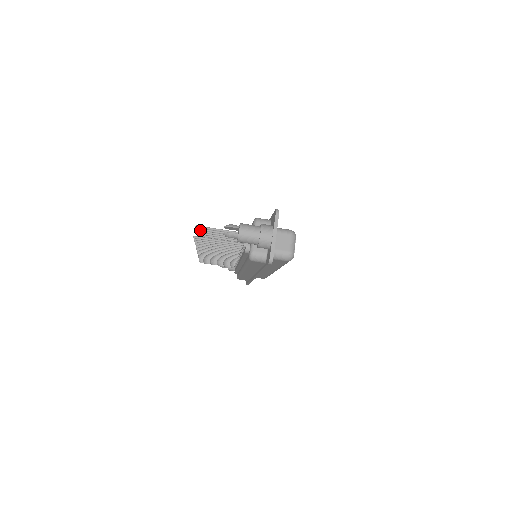
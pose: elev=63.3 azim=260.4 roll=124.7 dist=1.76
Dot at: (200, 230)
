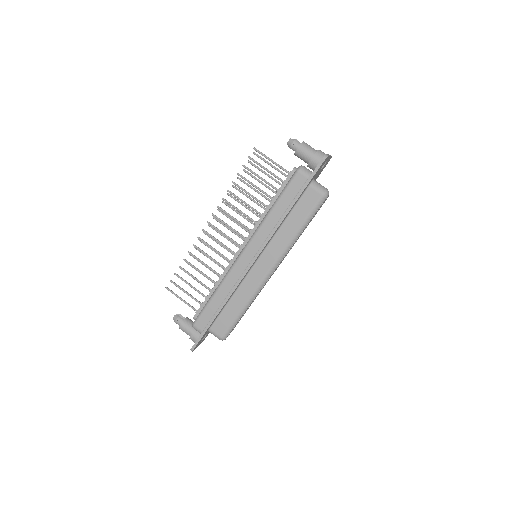
Dot at: (251, 163)
